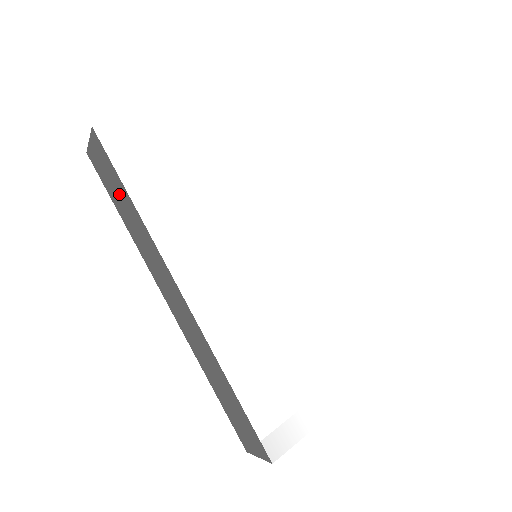
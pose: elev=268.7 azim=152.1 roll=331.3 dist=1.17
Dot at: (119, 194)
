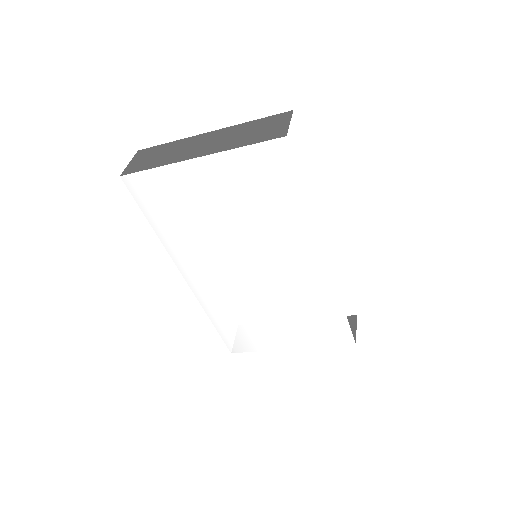
Dot at: occluded
